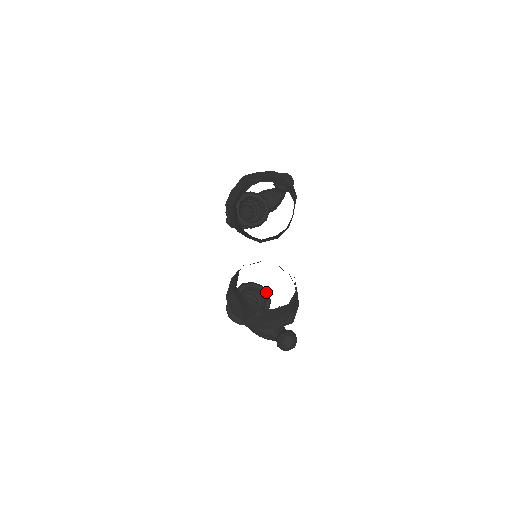
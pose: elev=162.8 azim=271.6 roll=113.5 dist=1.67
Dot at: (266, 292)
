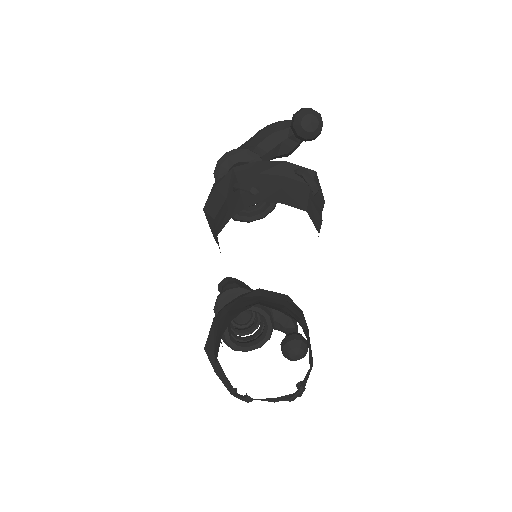
Dot at: (267, 316)
